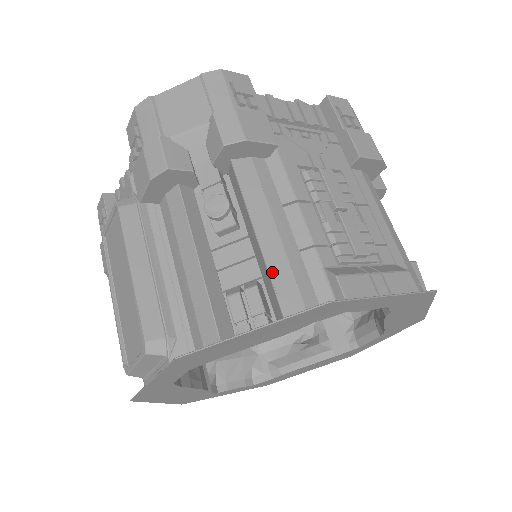
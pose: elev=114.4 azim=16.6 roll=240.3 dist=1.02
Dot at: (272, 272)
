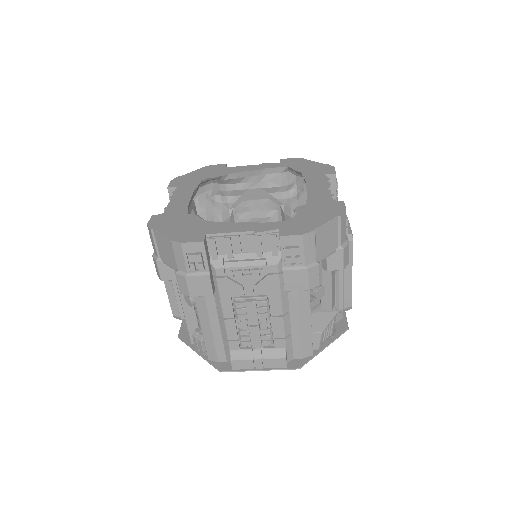
Dot at: (206, 343)
